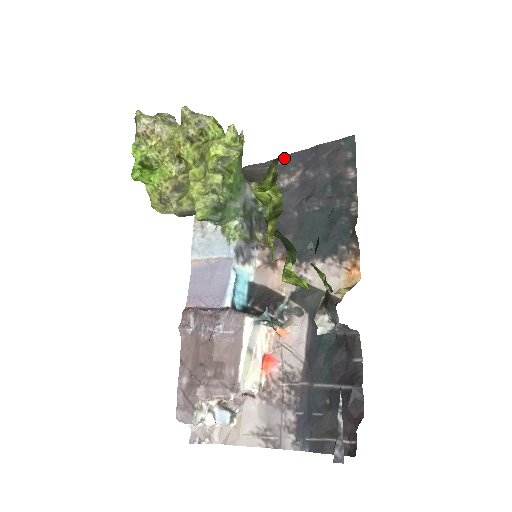
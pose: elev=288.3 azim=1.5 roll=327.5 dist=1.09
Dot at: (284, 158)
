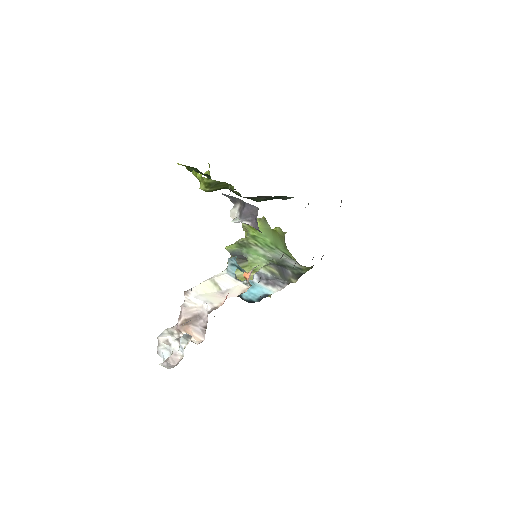
Dot at: occluded
